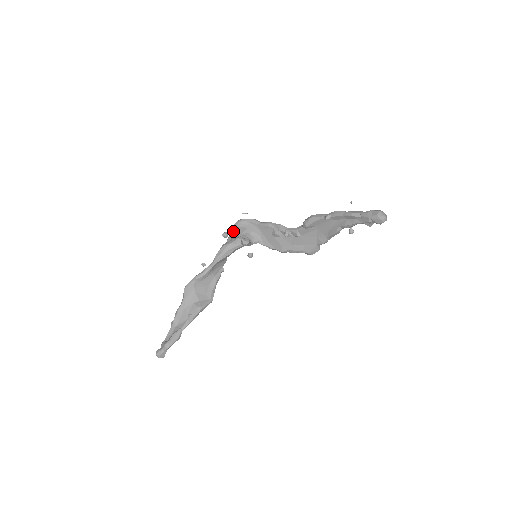
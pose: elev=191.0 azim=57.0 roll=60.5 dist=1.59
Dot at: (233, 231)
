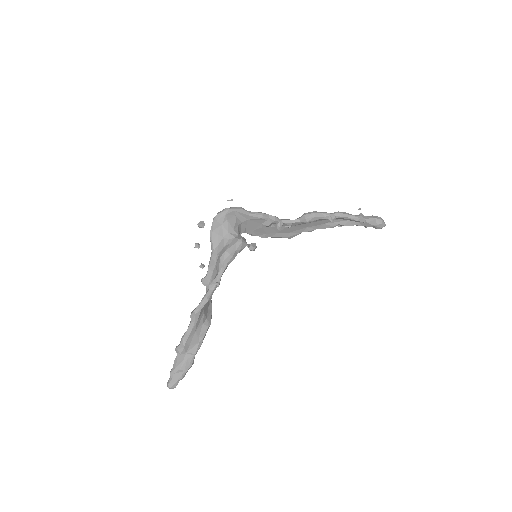
Dot at: (221, 225)
